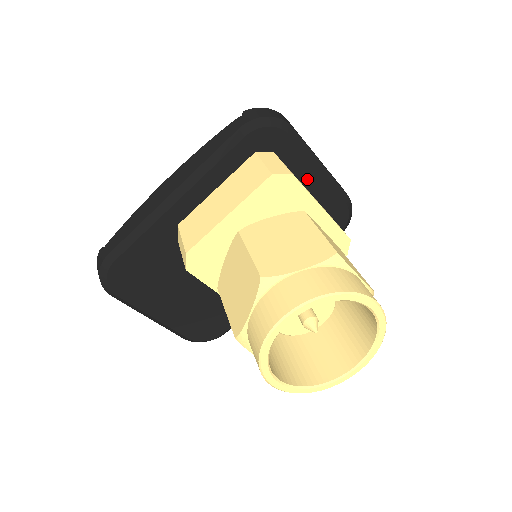
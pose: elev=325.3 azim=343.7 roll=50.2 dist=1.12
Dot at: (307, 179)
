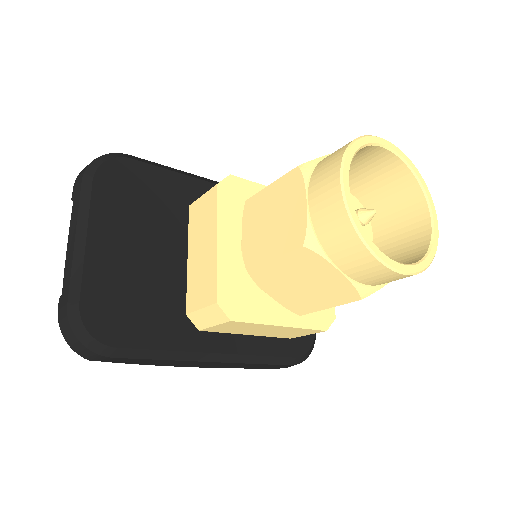
Dot at: occluded
